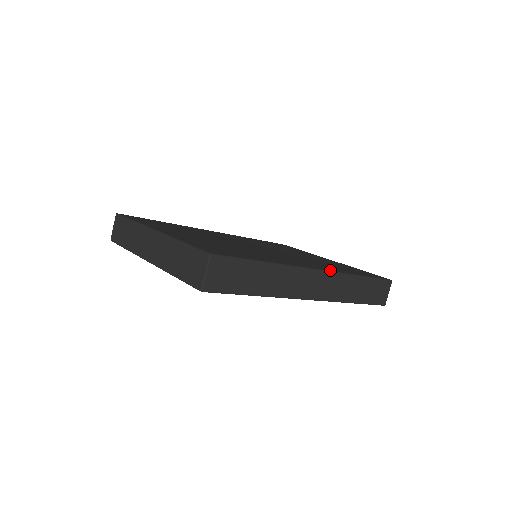
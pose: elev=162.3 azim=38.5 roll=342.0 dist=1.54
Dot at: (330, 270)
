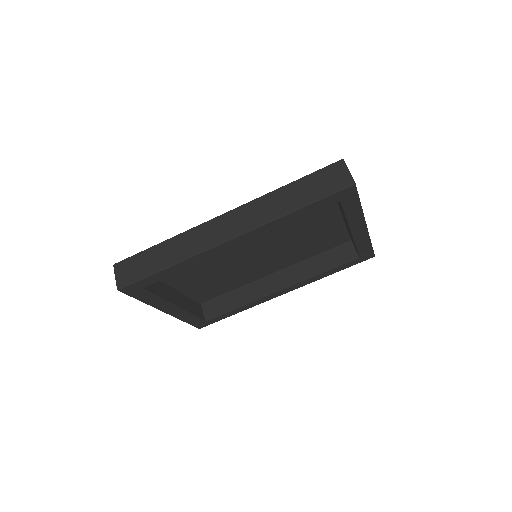
Dot at: (242, 207)
